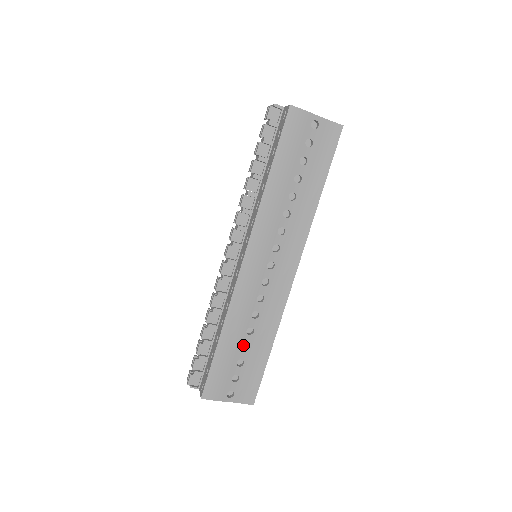
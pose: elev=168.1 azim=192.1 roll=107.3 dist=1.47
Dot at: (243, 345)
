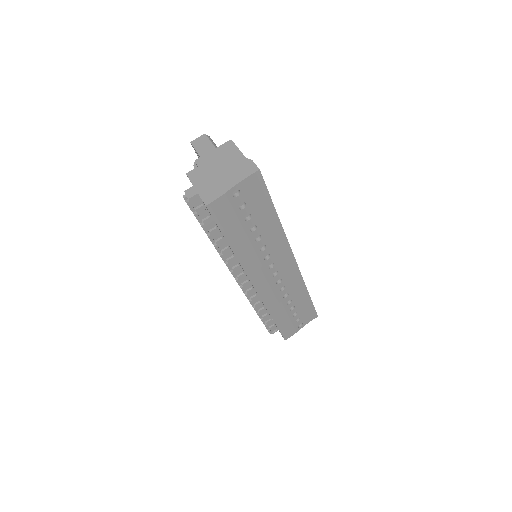
Dot at: occluded
